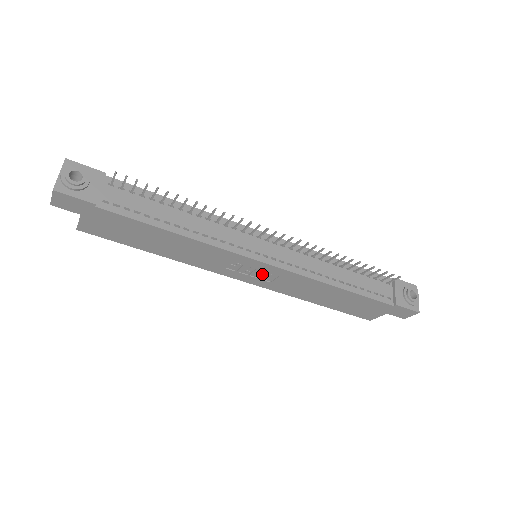
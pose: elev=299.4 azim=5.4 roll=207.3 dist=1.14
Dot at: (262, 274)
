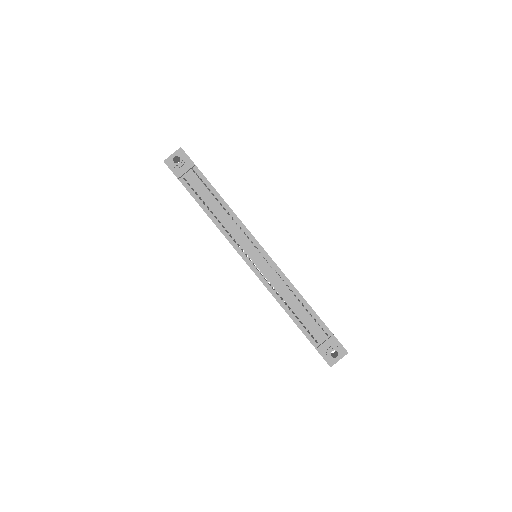
Dot at: occluded
